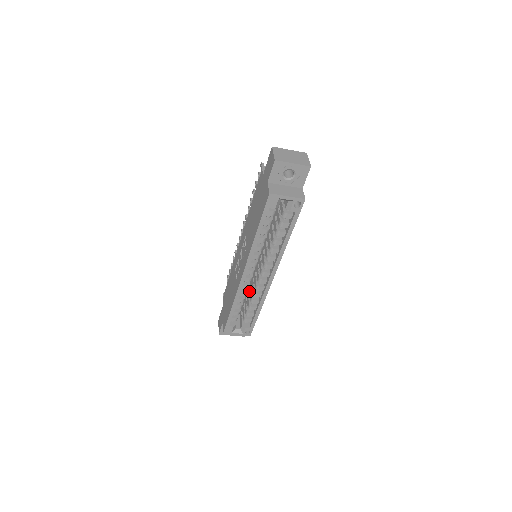
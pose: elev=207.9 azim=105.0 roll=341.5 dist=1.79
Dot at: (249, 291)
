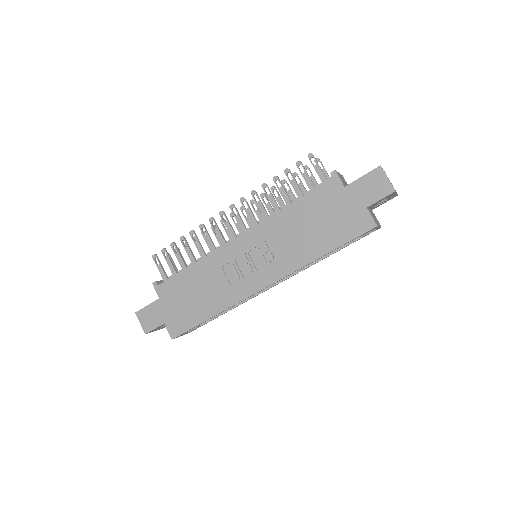
Dot at: occluded
